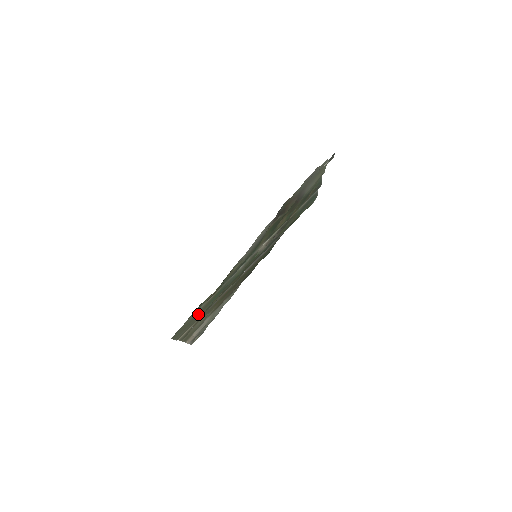
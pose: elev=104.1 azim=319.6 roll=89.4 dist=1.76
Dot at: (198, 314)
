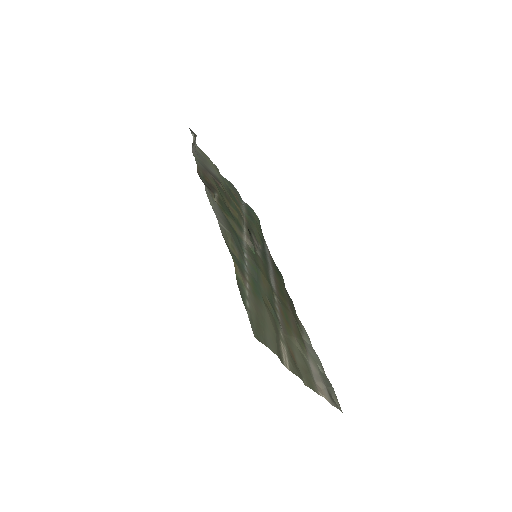
Dot at: (258, 310)
